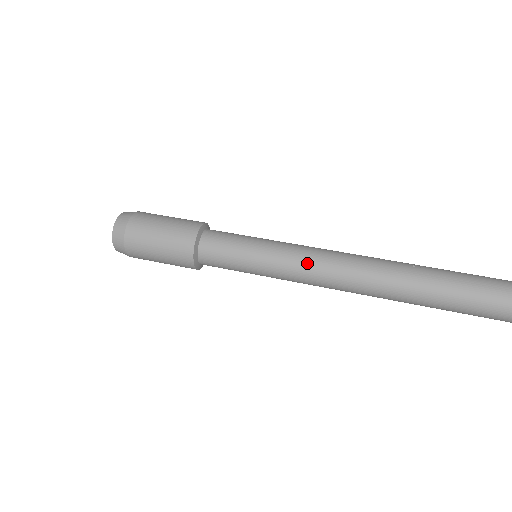
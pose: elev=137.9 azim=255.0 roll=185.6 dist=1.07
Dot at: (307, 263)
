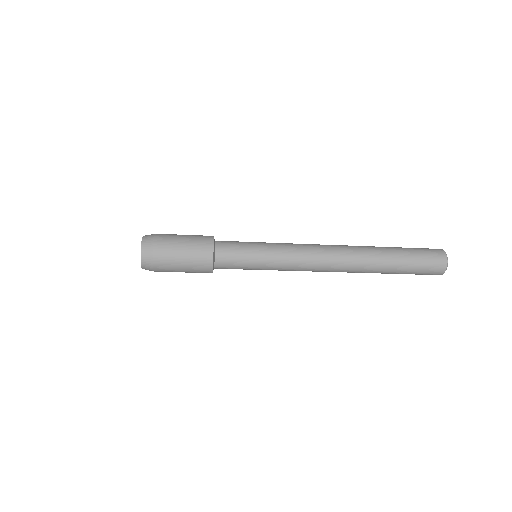
Dot at: (297, 245)
